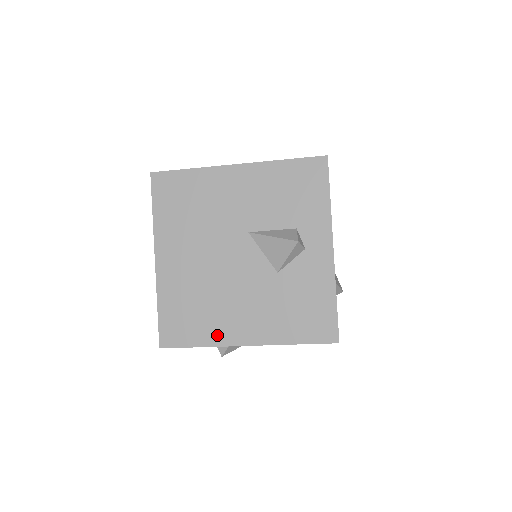
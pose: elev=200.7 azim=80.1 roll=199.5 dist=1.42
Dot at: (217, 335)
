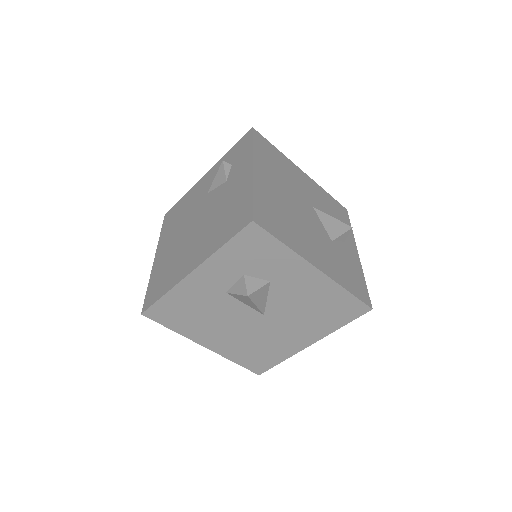
Dot at: (298, 246)
